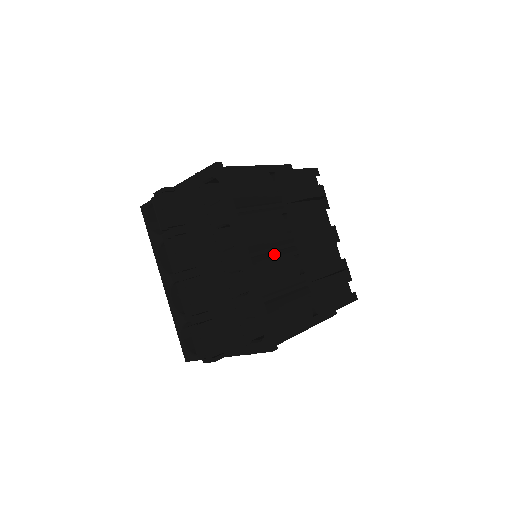
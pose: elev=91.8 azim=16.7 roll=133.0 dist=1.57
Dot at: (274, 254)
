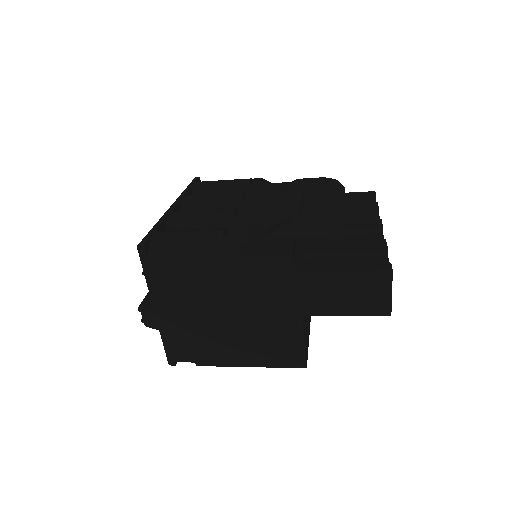
Dot at: occluded
